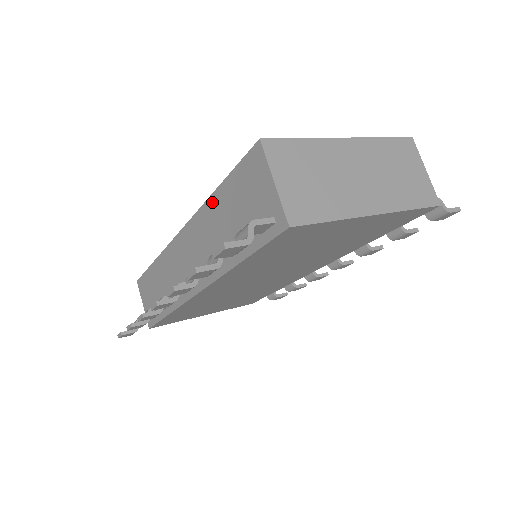
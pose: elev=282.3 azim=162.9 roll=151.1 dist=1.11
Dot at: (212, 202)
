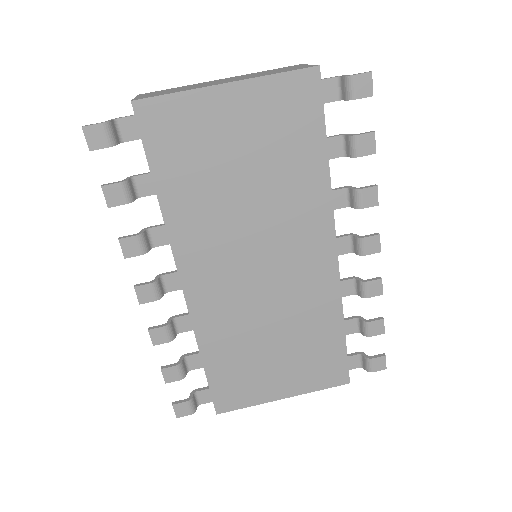
Dot at: occluded
